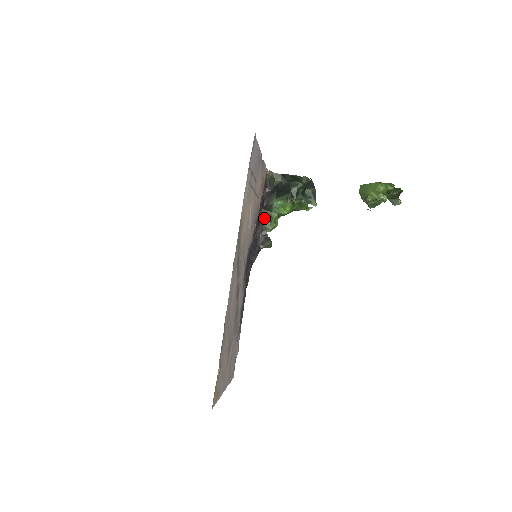
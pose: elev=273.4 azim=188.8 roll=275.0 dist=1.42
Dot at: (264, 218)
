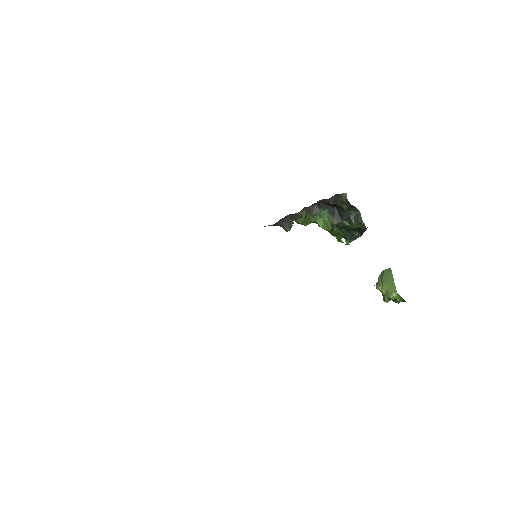
Dot at: (303, 213)
